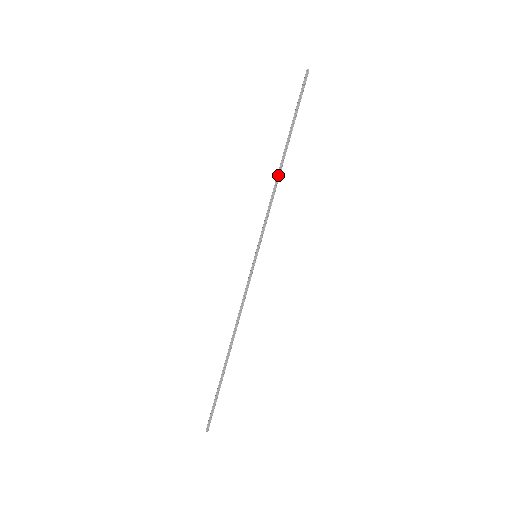
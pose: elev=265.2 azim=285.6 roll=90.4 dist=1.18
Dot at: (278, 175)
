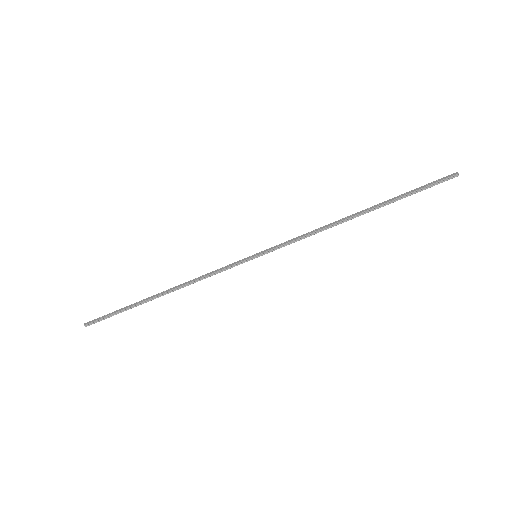
Dot at: (341, 222)
